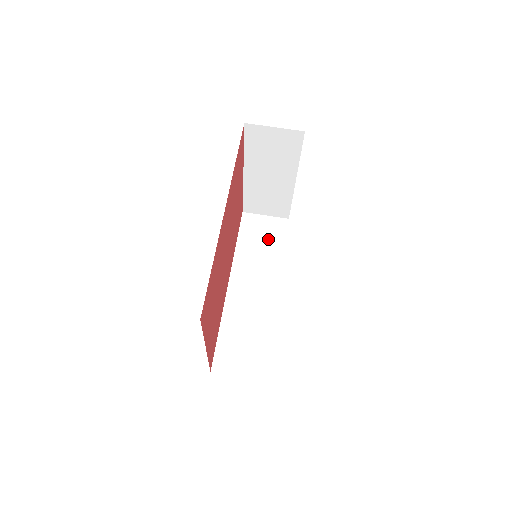
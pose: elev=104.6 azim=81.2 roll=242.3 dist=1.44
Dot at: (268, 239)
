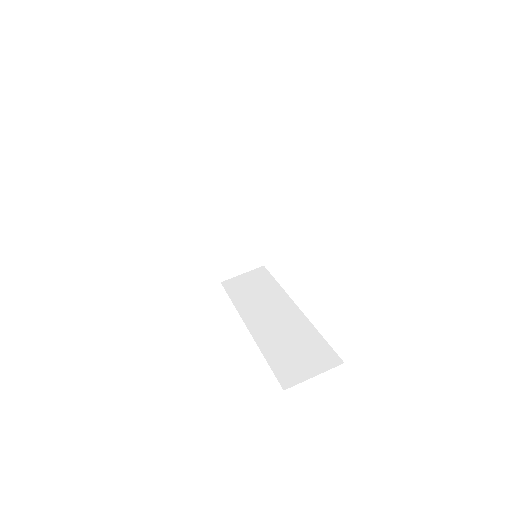
Dot at: (257, 284)
